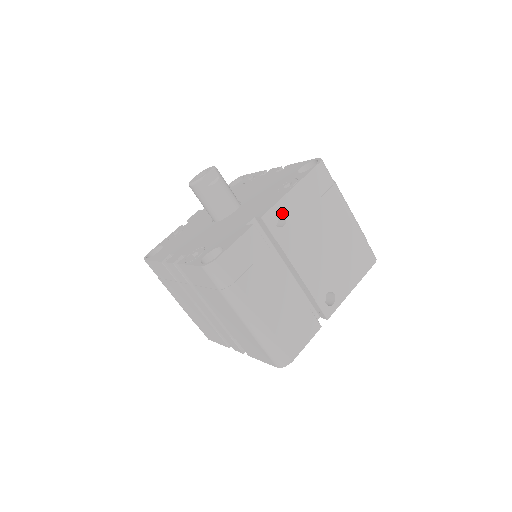
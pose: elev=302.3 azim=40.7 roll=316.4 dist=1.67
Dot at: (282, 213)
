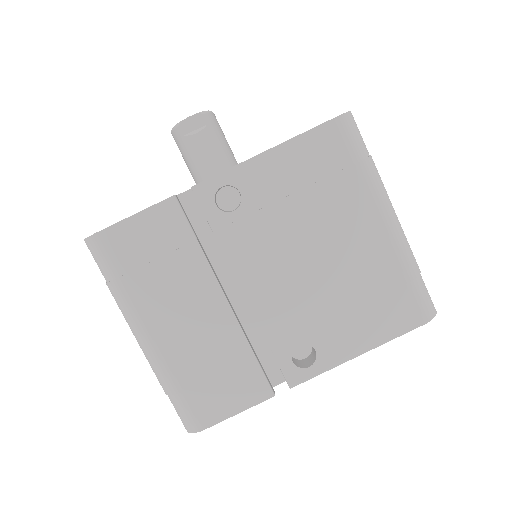
Dot at: (238, 189)
